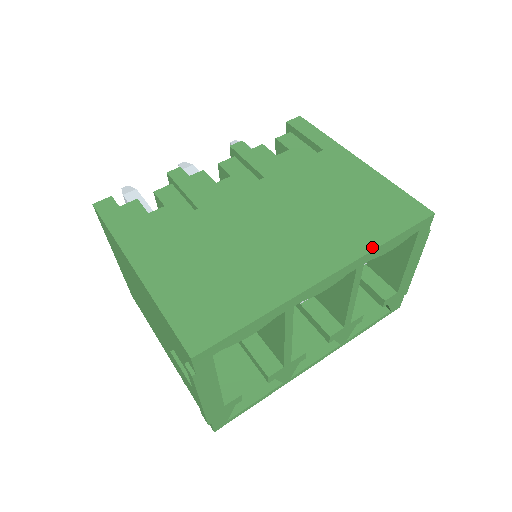
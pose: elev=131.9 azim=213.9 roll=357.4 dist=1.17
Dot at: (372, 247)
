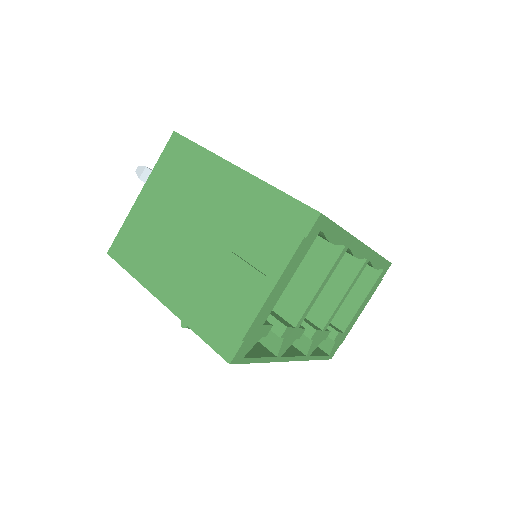
Dot at: occluded
